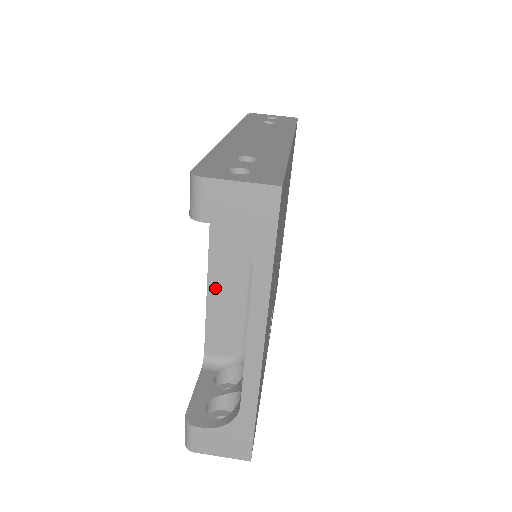
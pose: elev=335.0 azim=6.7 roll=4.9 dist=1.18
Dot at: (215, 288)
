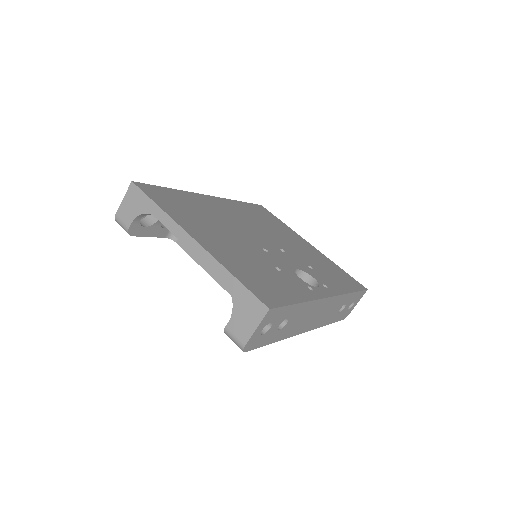
Dot at: occluded
